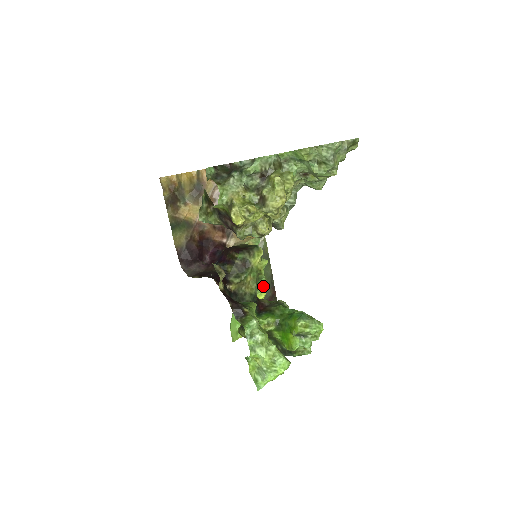
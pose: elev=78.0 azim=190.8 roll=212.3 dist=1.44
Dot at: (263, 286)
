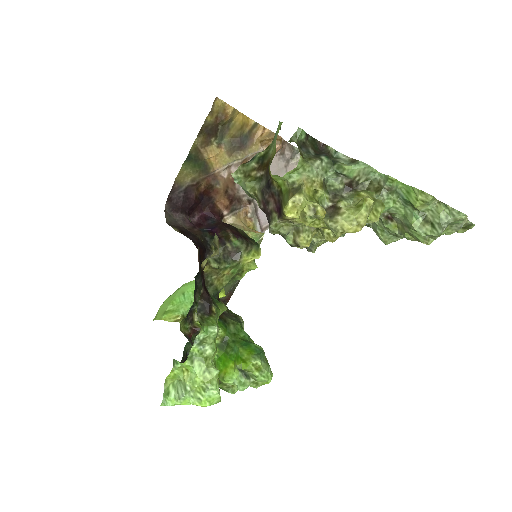
Dot at: occluded
